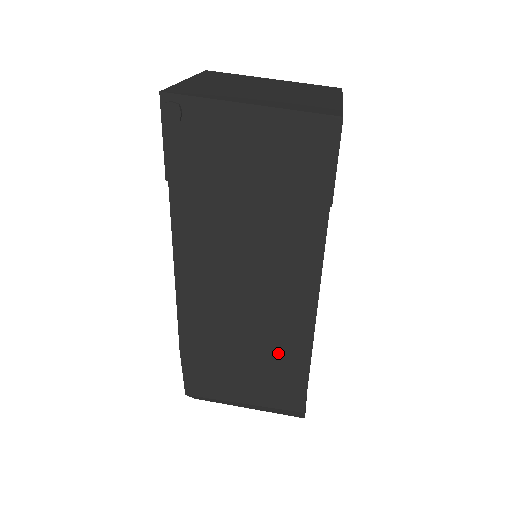
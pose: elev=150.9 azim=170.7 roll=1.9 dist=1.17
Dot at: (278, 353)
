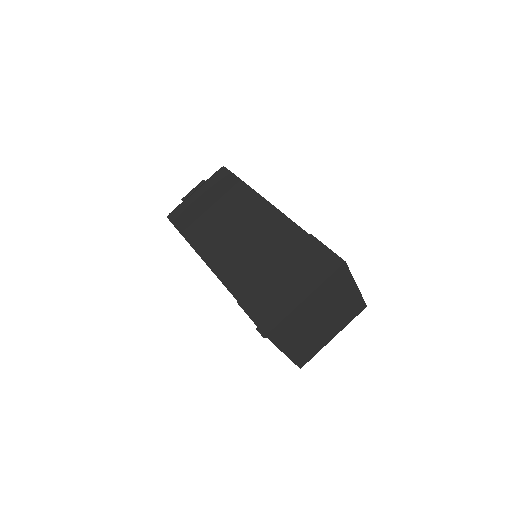
Dot at: occluded
